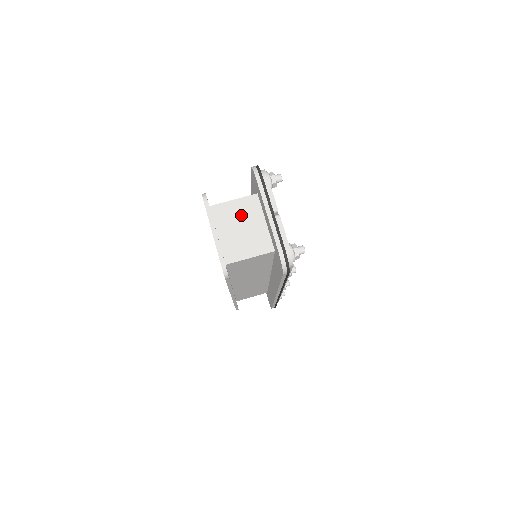
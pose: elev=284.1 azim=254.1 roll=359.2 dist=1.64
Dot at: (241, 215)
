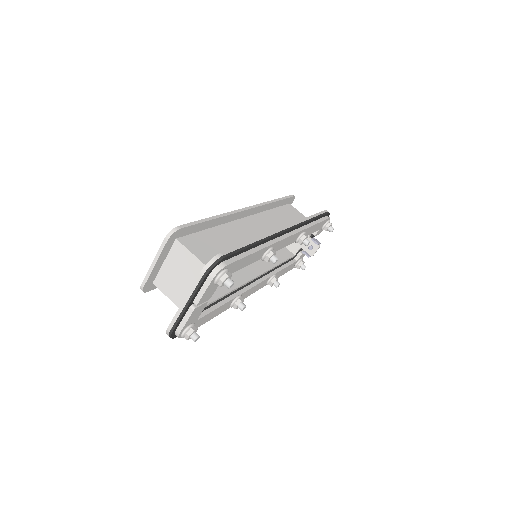
Dot at: (188, 270)
